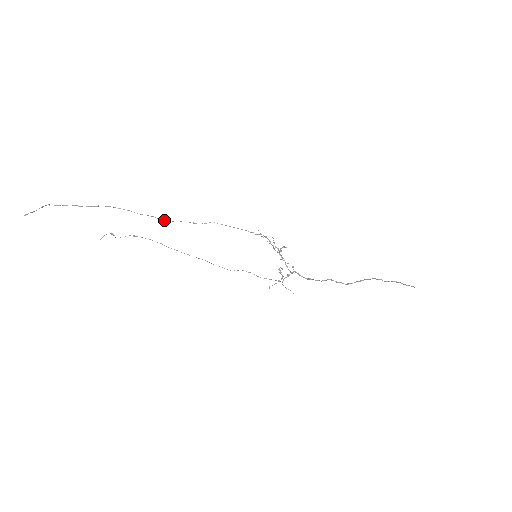
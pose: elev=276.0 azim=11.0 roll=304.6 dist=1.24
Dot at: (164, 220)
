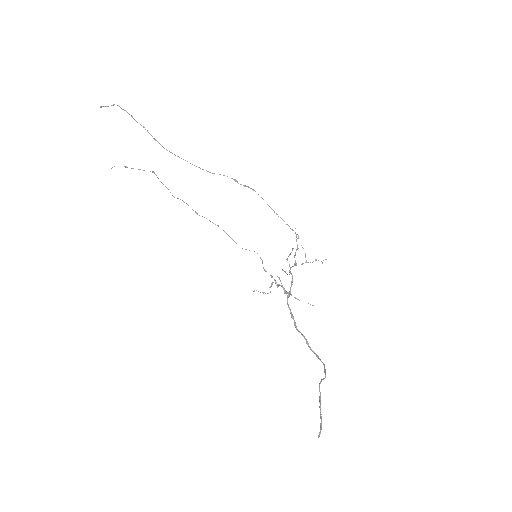
Dot at: (198, 167)
